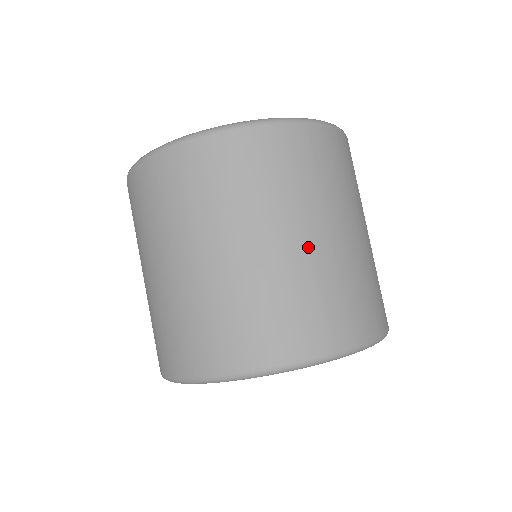
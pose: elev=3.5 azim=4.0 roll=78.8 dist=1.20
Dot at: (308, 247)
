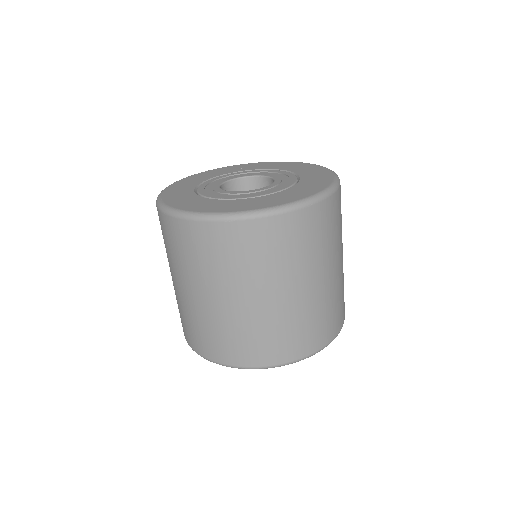
Dot at: (198, 301)
